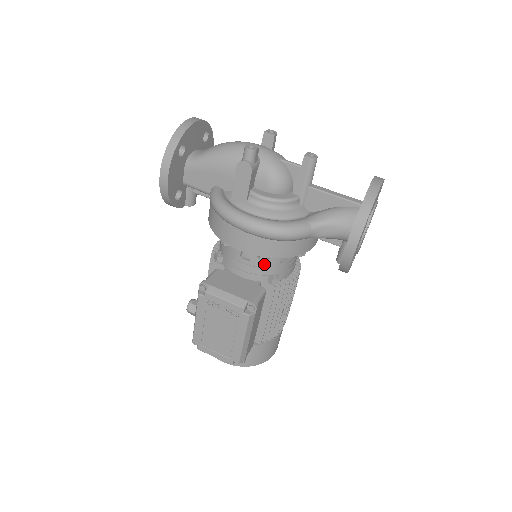
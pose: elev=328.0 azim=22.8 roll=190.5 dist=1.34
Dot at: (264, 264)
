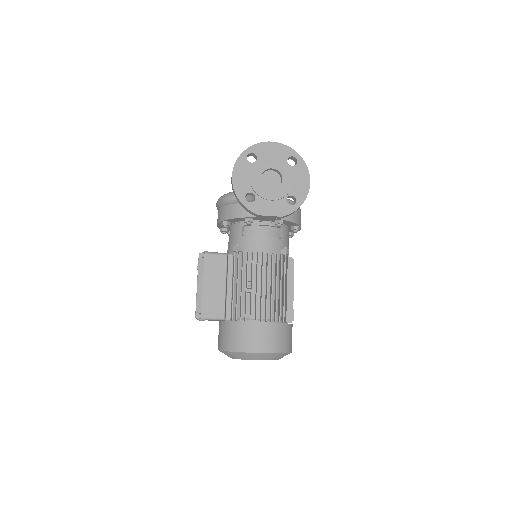
Dot at: (233, 238)
